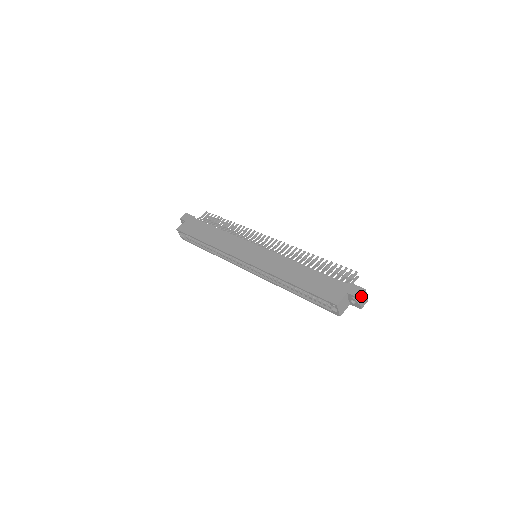
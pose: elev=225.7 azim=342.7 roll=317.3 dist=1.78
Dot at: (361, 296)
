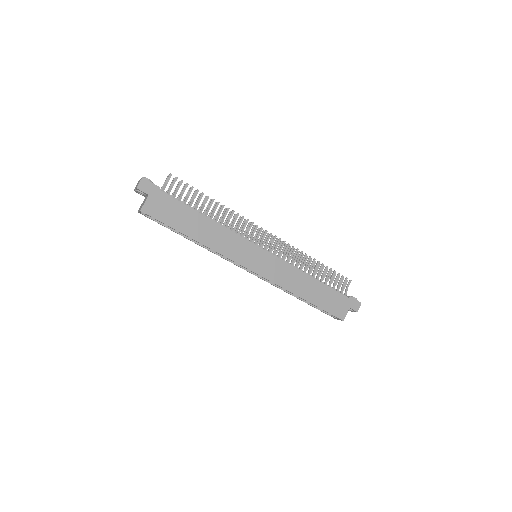
Dot at: (358, 309)
